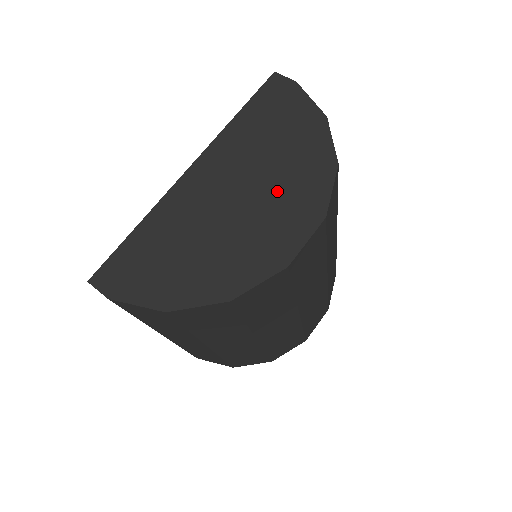
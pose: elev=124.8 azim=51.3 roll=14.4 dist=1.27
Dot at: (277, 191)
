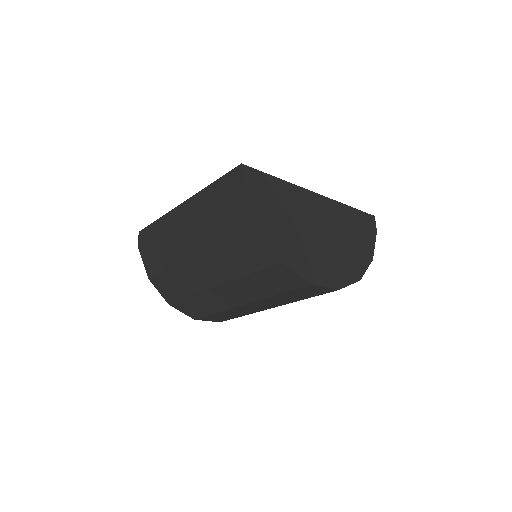
Dot at: (335, 254)
